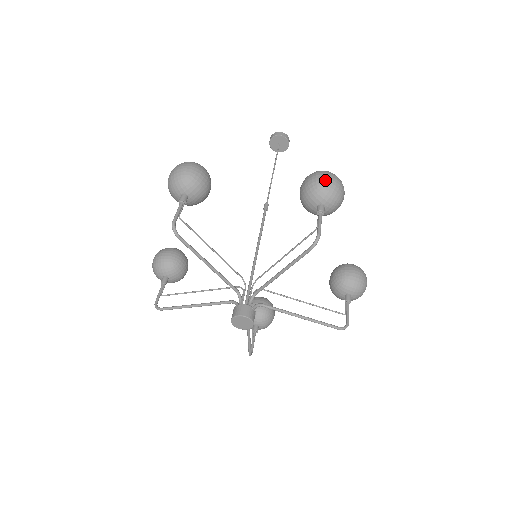
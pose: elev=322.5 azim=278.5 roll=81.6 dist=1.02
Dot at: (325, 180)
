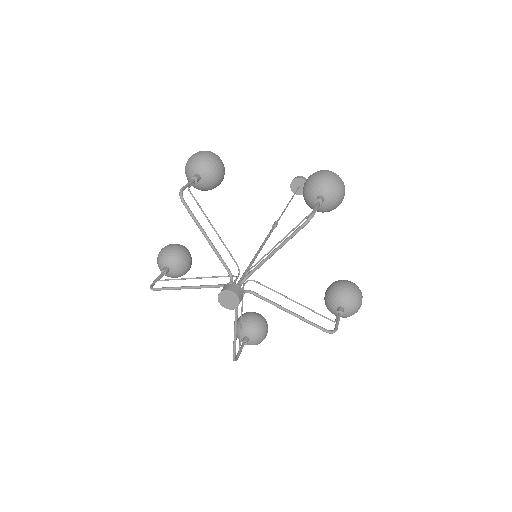
Dot at: (327, 174)
